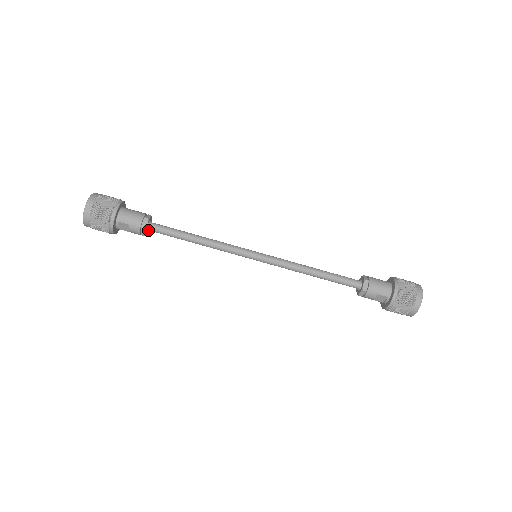
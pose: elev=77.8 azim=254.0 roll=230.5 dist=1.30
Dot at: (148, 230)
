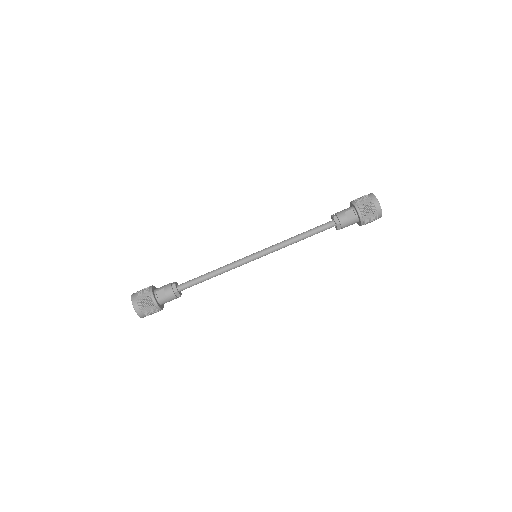
Dot at: (180, 293)
